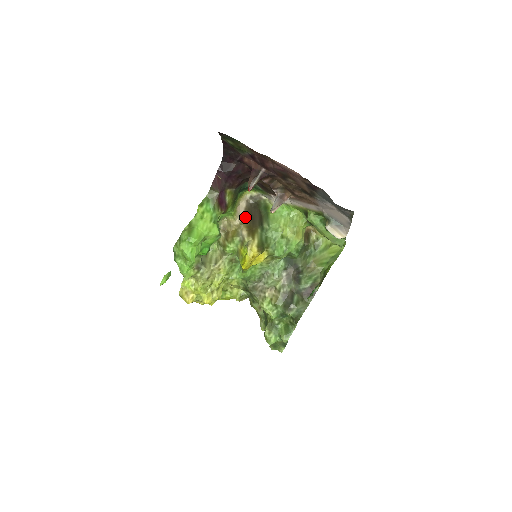
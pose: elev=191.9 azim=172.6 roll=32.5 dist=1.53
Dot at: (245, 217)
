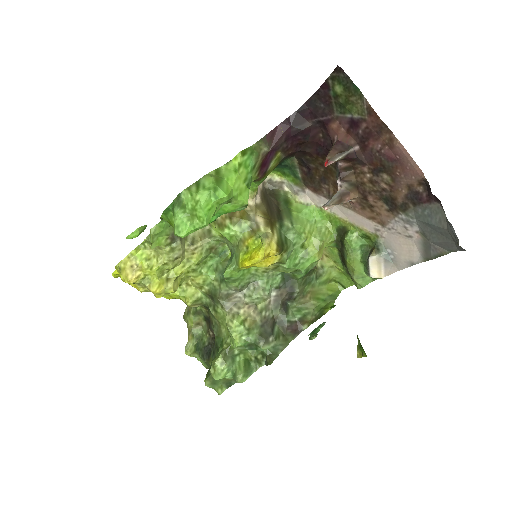
Dot at: (262, 201)
